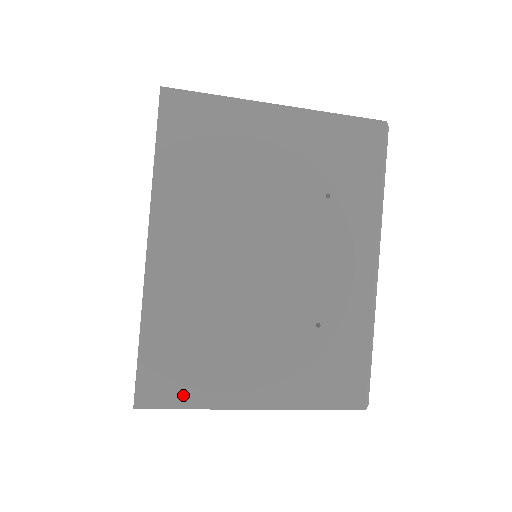
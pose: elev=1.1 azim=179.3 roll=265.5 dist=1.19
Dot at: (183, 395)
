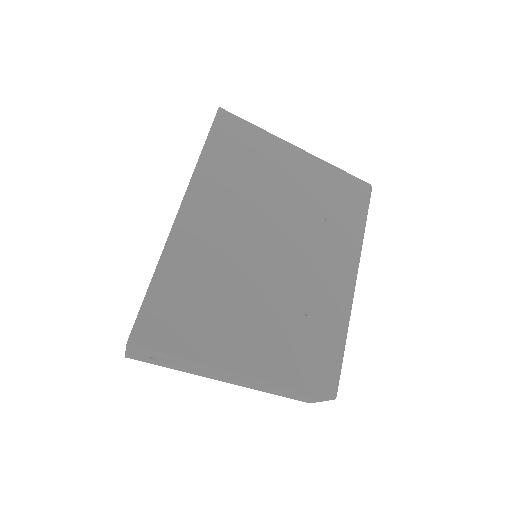
Dot at: (177, 342)
